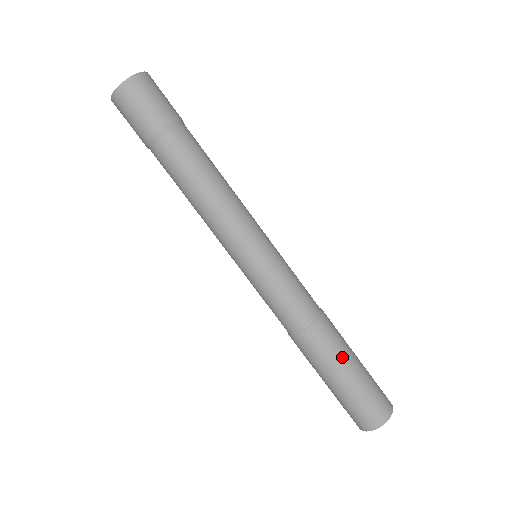
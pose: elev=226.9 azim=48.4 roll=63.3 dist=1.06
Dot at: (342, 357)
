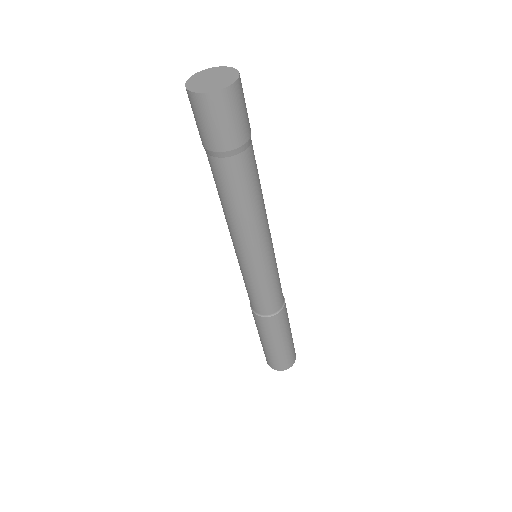
Dot at: (283, 334)
